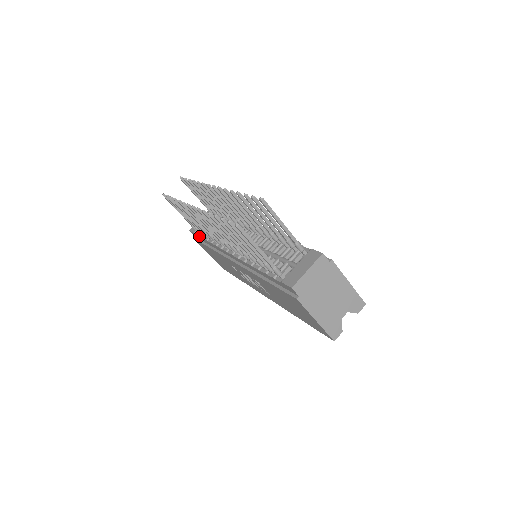
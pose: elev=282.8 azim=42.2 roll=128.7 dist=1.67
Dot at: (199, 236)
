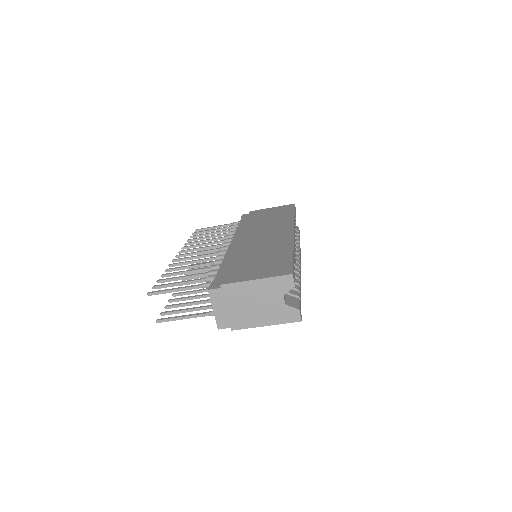
Dot at: occluded
